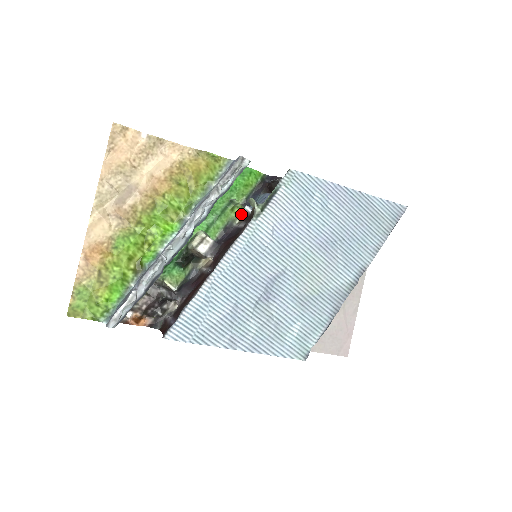
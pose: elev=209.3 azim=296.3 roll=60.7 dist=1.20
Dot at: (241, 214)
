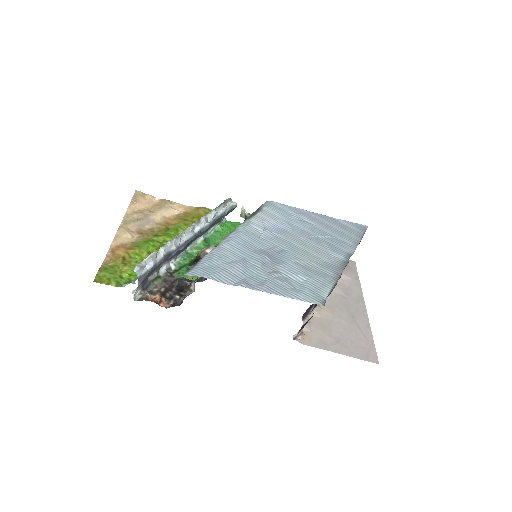
Dot at: occluded
